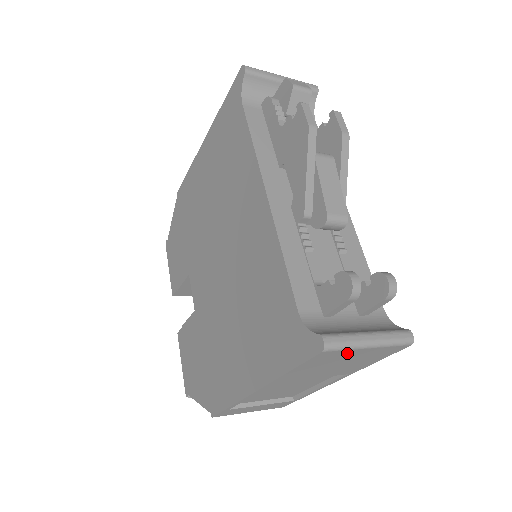
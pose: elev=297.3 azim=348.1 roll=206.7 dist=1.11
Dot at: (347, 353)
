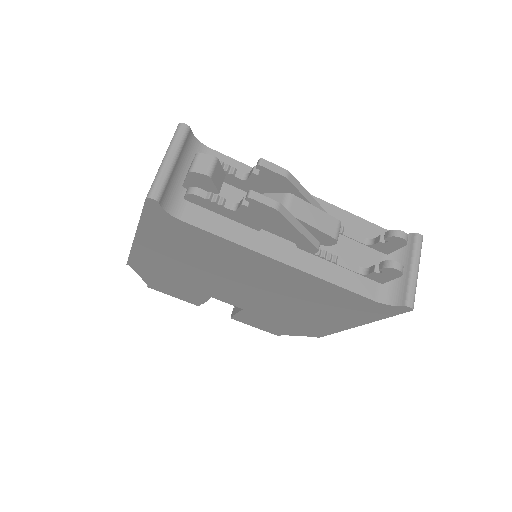
Dot at: occluded
